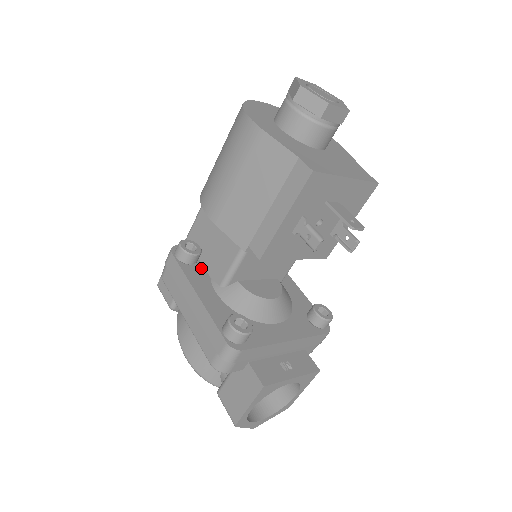
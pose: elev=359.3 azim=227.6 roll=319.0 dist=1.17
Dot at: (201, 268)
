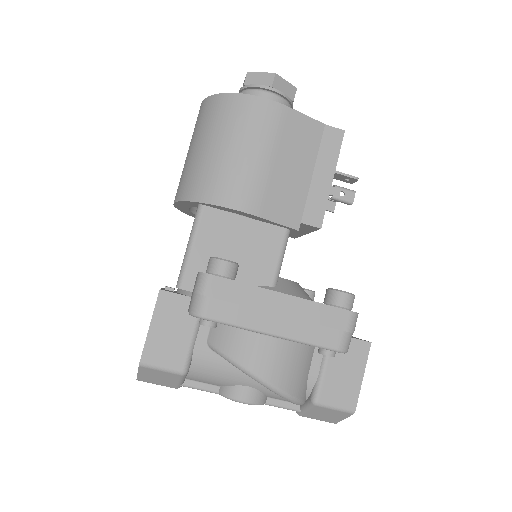
Dot at: occluded
